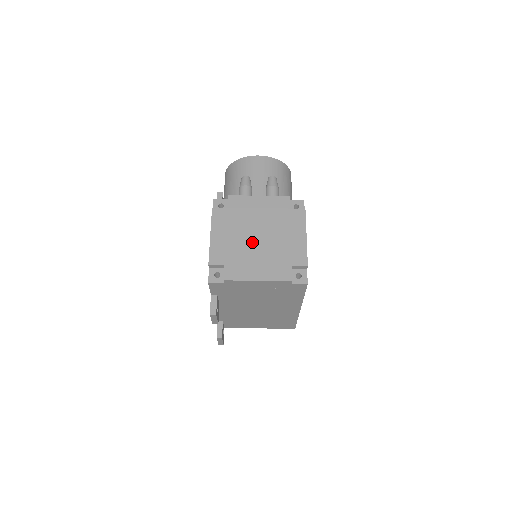
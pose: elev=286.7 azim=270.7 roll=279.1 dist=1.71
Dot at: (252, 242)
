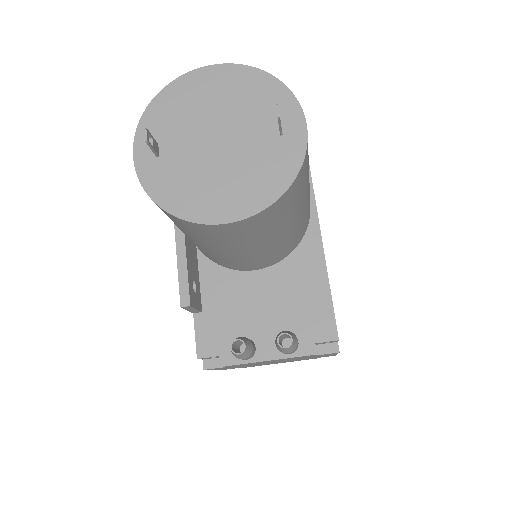
Dot at: occluded
